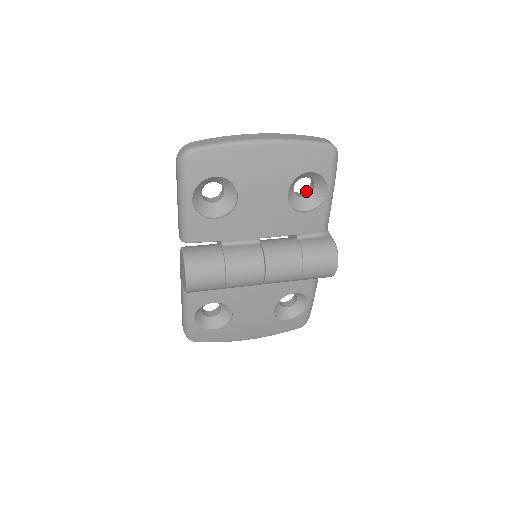
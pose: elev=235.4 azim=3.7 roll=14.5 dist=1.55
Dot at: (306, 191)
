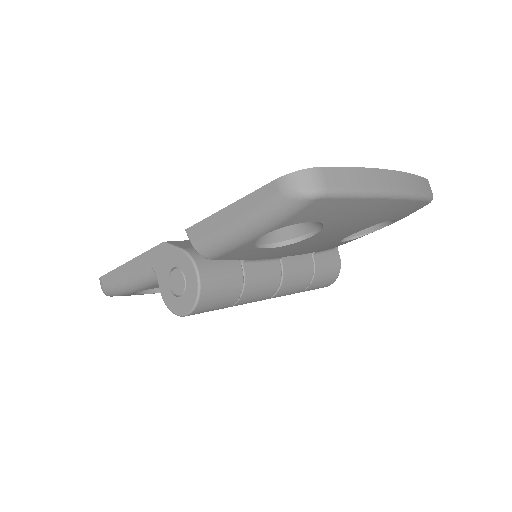
Dot at: occluded
